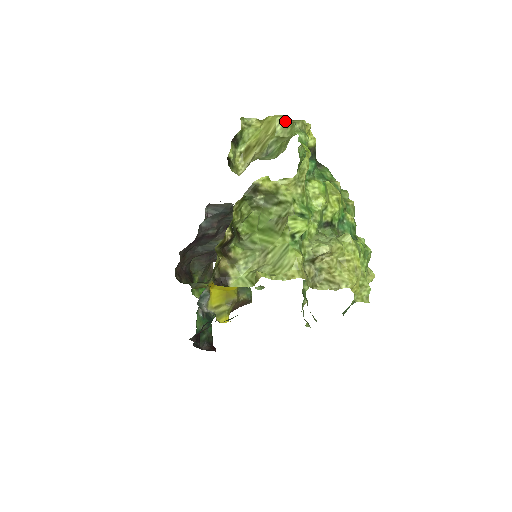
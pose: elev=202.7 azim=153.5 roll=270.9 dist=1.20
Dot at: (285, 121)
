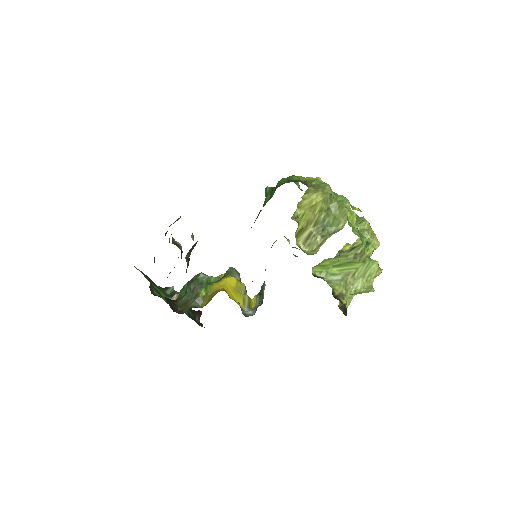
Dot at: (325, 198)
